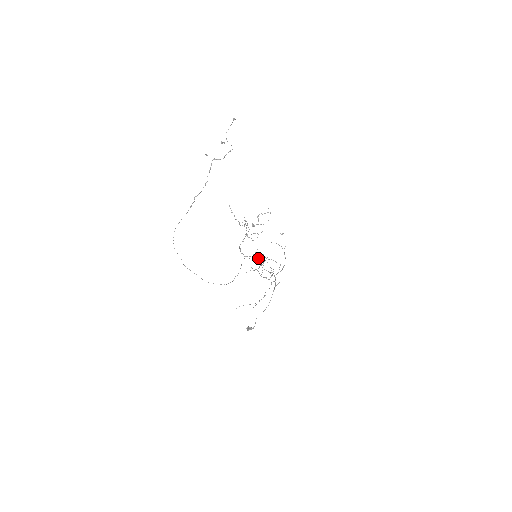
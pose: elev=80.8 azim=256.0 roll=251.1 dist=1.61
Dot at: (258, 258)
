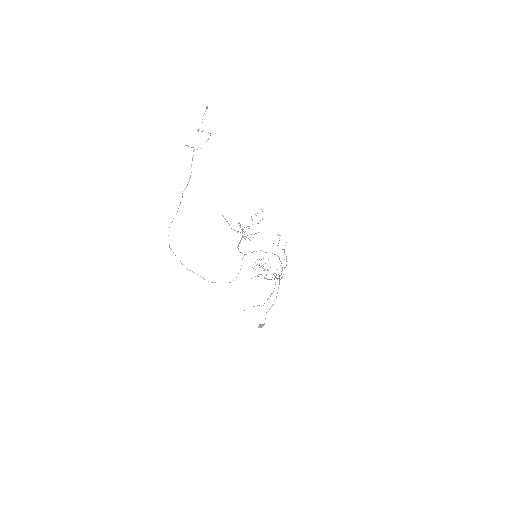
Dot at: (259, 259)
